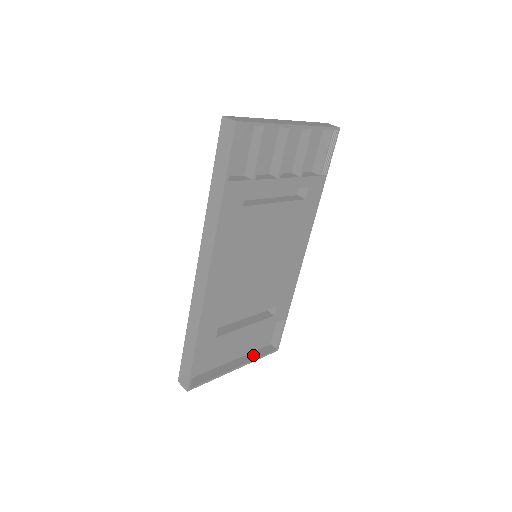
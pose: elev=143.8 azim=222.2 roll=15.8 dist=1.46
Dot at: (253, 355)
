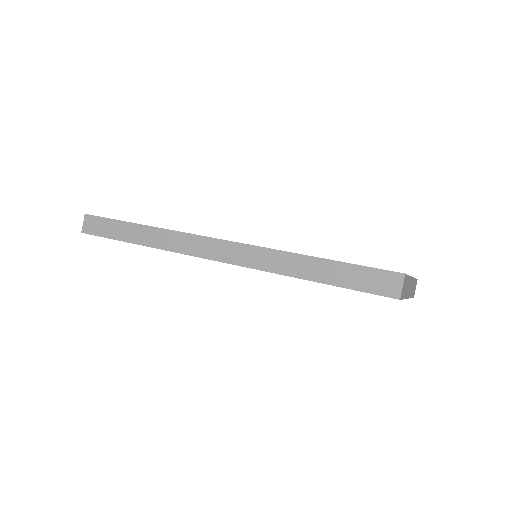
Dot at: occluded
